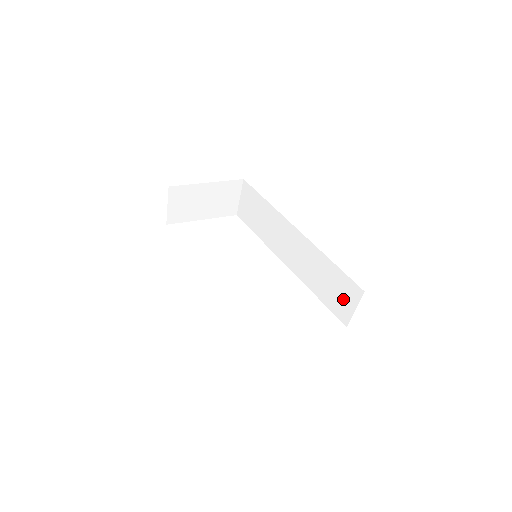
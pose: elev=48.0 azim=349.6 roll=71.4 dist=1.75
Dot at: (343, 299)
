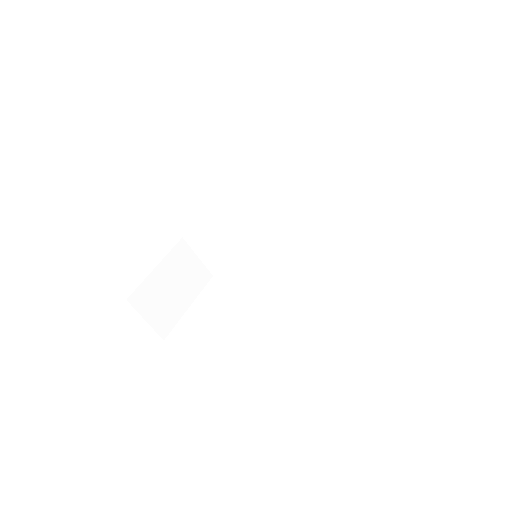
Dot at: (359, 192)
